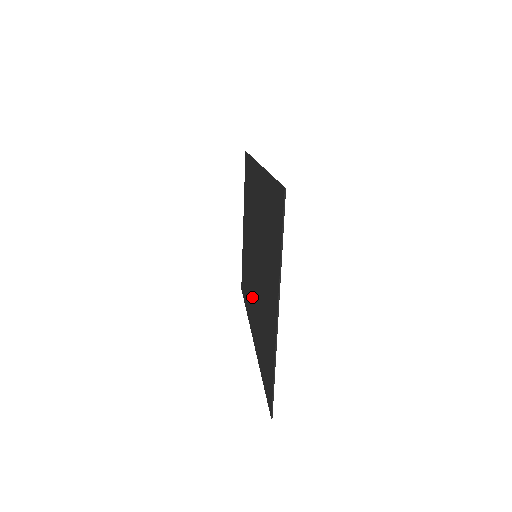
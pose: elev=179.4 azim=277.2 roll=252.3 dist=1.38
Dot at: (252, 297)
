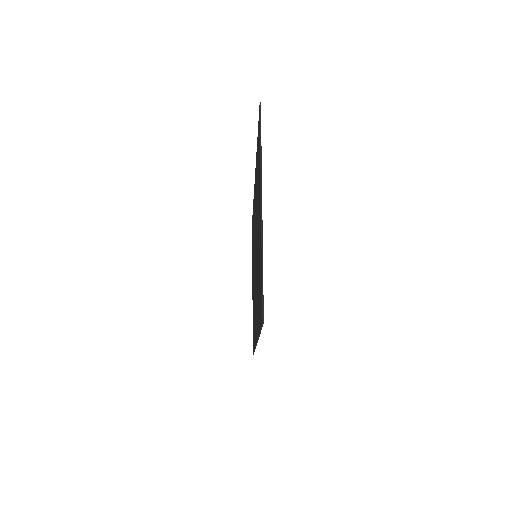
Dot at: (255, 305)
